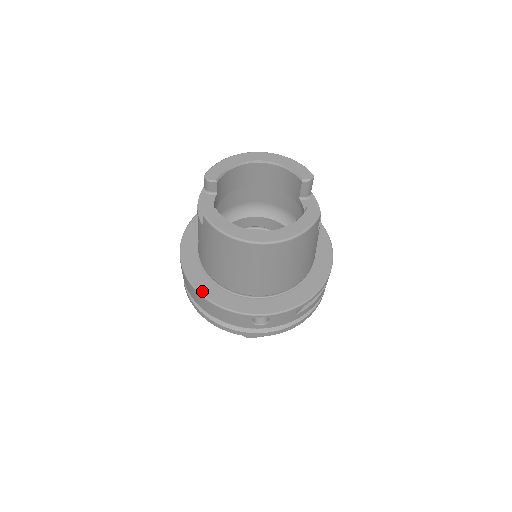
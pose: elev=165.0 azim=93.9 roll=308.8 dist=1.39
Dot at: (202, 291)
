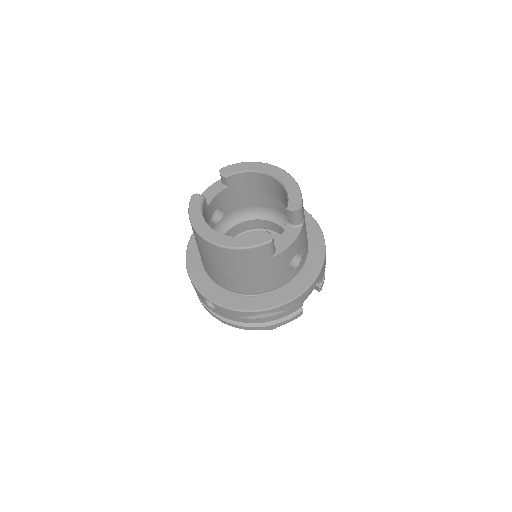
Dot at: (188, 257)
